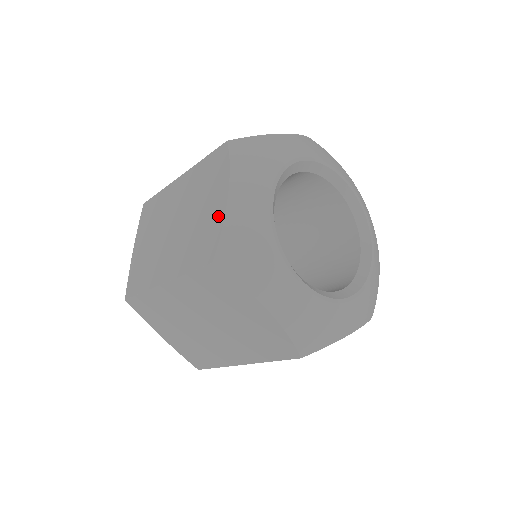
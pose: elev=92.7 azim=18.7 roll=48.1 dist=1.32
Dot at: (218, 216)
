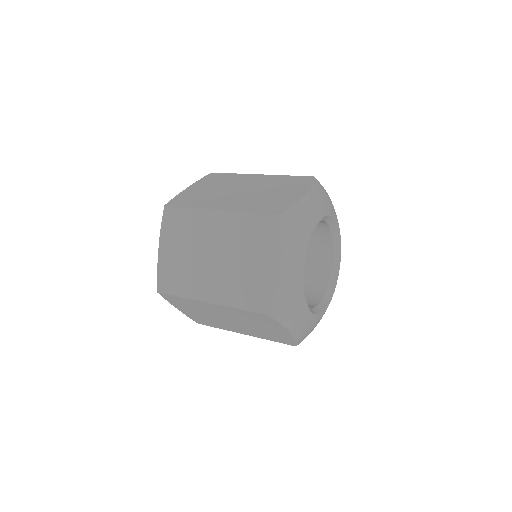
Dot at: (292, 200)
